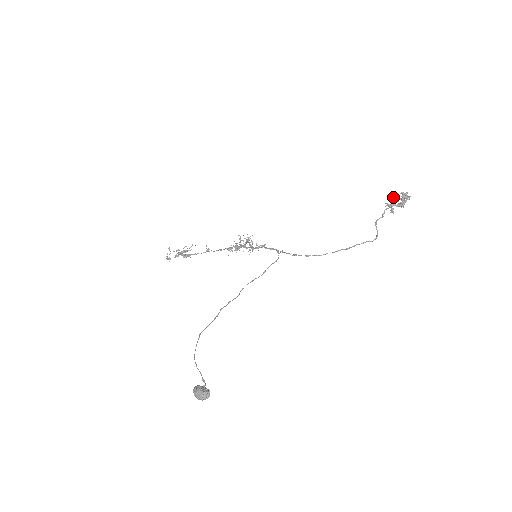
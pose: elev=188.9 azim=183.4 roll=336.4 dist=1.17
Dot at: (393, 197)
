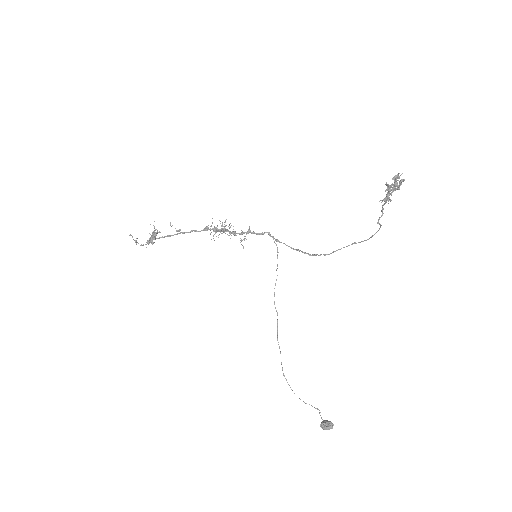
Dot at: (387, 190)
